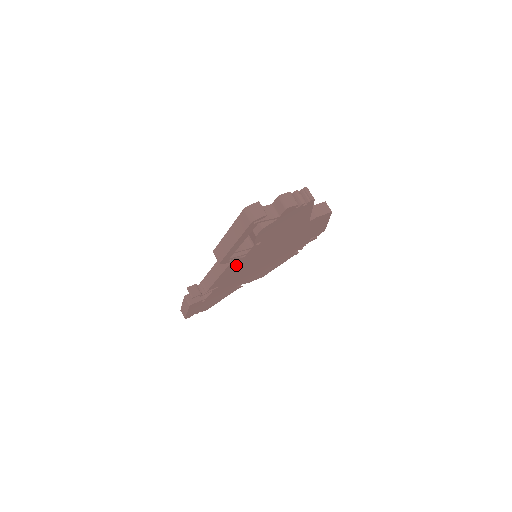
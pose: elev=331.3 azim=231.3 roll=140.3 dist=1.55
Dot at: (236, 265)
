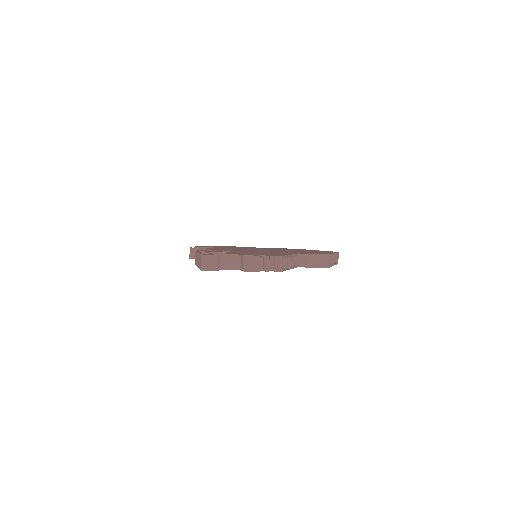
Dot at: occluded
